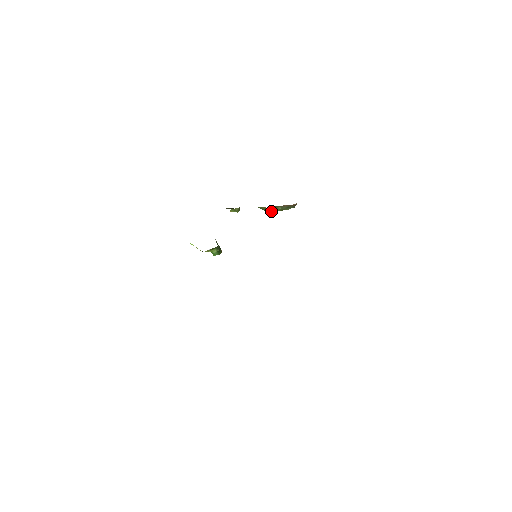
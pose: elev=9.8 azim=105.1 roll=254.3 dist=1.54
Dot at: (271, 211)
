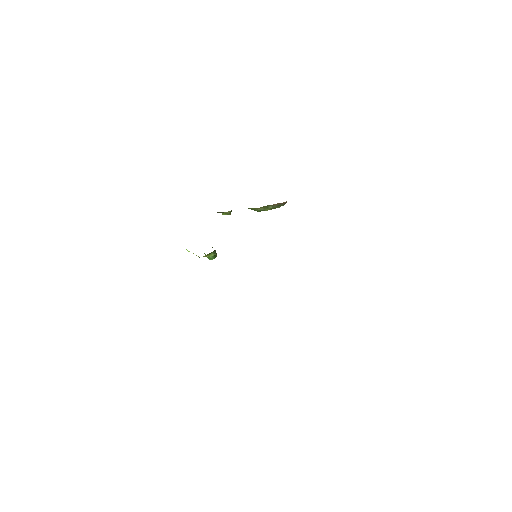
Dot at: occluded
